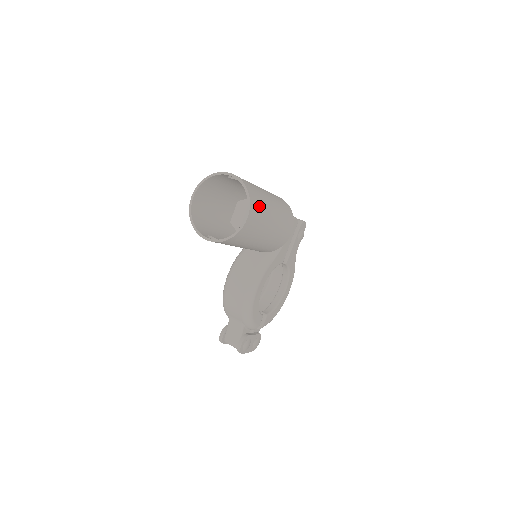
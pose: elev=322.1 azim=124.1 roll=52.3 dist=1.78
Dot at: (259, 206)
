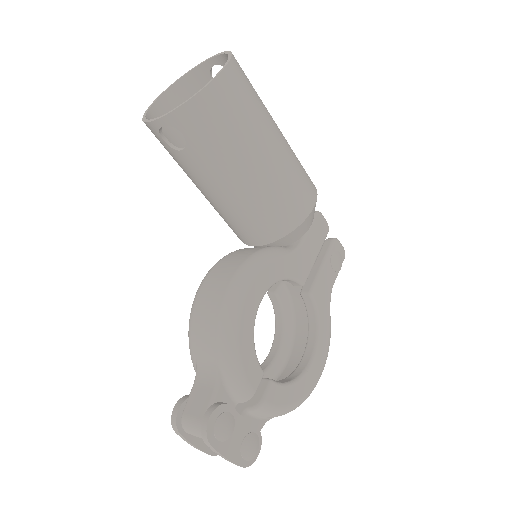
Dot at: (249, 86)
